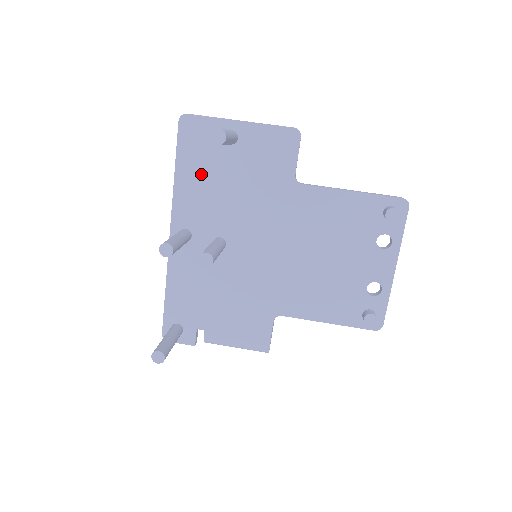
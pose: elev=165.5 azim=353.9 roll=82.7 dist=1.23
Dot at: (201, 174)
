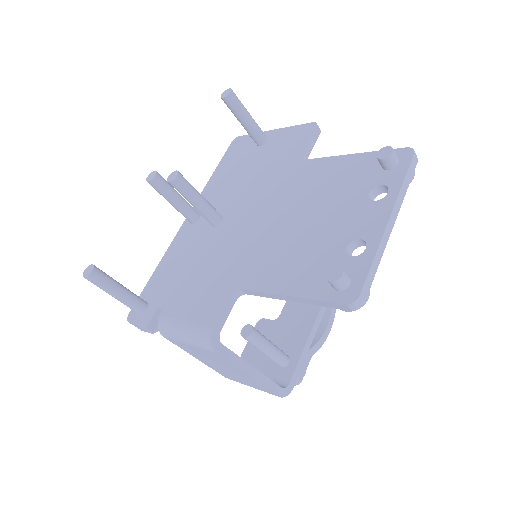
Dot at: (230, 171)
